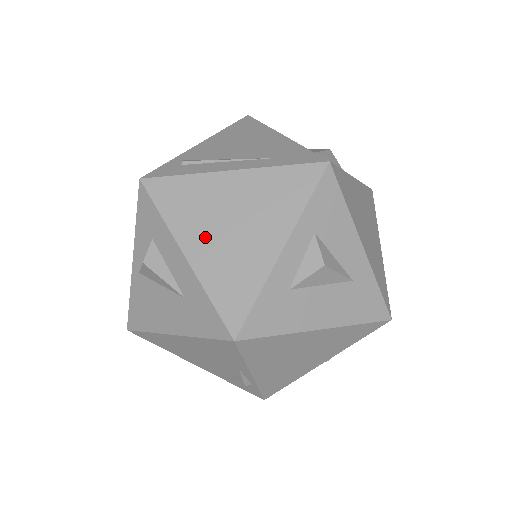
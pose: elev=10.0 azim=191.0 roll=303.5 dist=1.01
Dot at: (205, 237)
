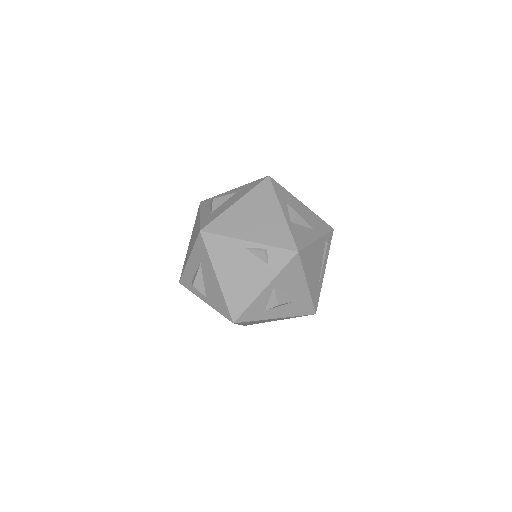
Dot at: occluded
